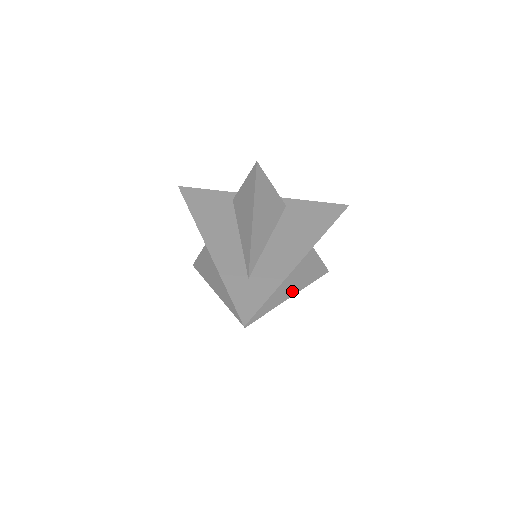
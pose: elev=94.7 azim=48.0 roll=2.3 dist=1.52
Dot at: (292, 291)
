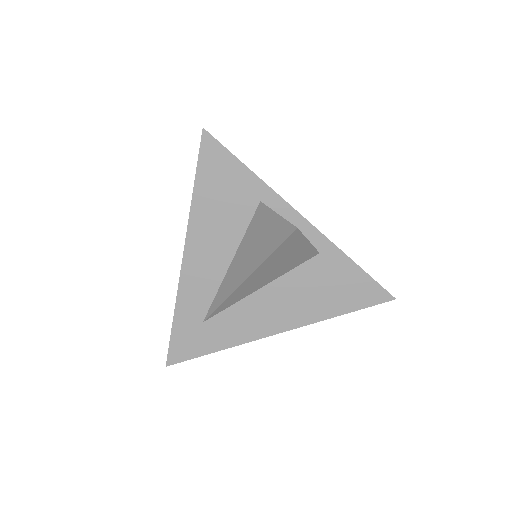
Dot at: occluded
